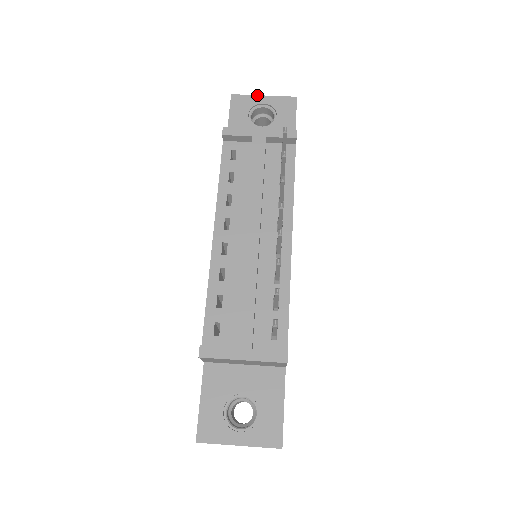
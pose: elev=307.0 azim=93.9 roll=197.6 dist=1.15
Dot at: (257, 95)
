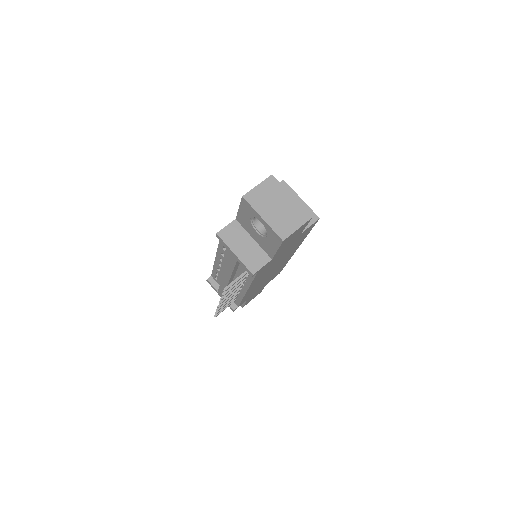
Dot at: (258, 214)
